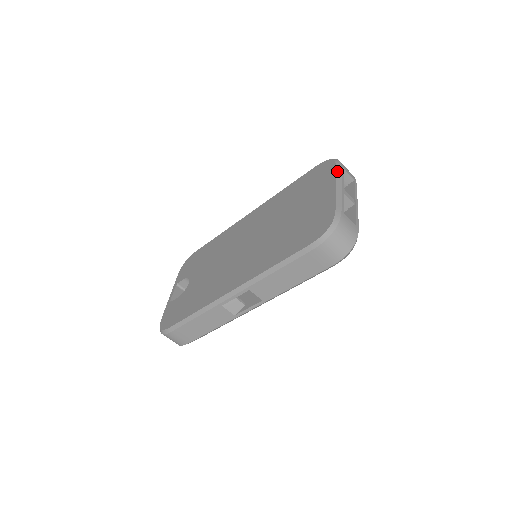
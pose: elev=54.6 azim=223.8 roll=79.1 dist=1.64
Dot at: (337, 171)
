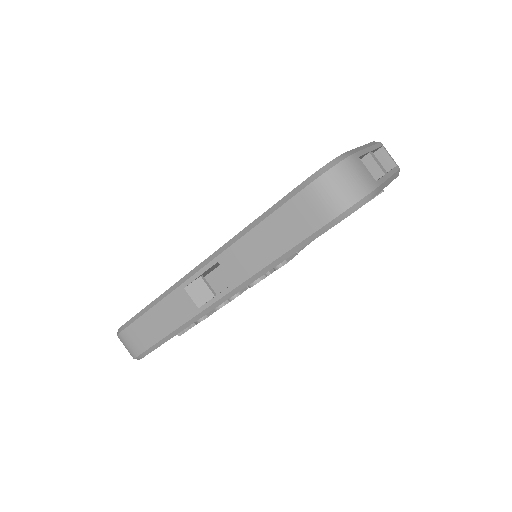
Dot at: (371, 142)
